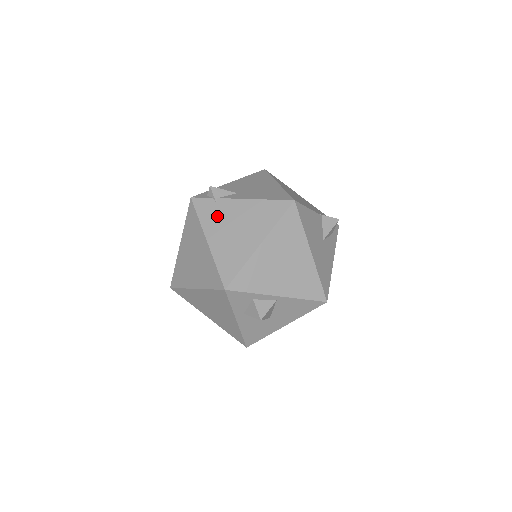
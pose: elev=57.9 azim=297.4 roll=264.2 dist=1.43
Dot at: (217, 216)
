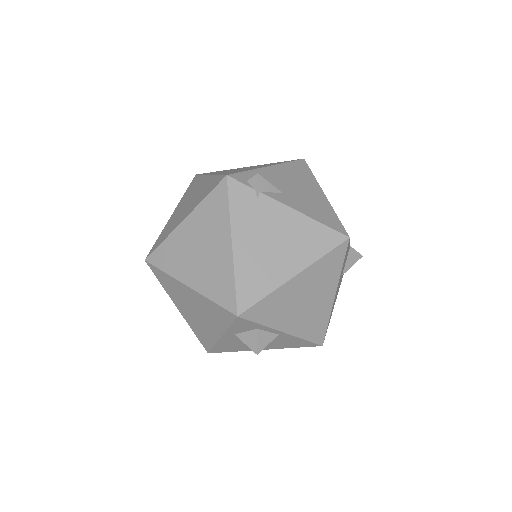
Dot at: (254, 216)
